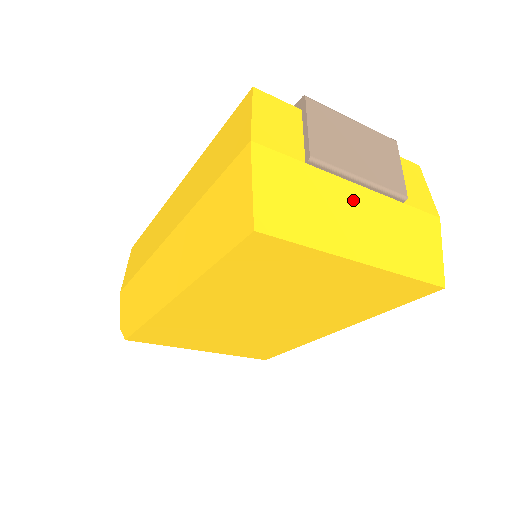
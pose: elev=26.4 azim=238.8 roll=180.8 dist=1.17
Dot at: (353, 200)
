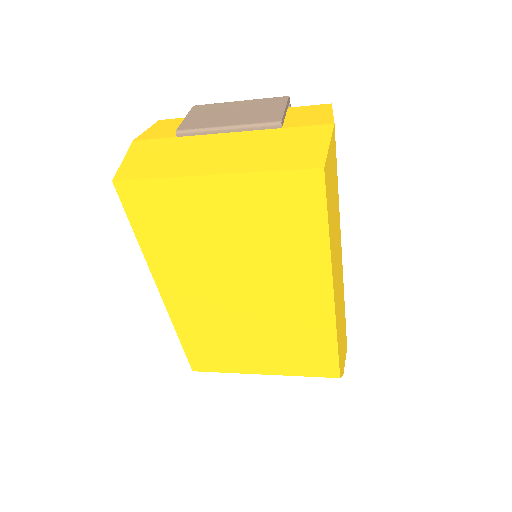
Dot at: (218, 142)
